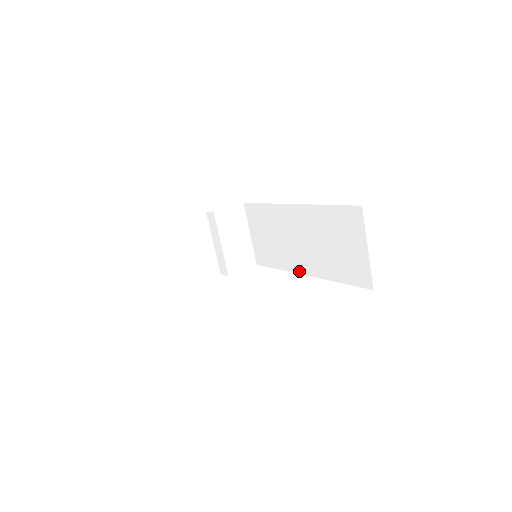
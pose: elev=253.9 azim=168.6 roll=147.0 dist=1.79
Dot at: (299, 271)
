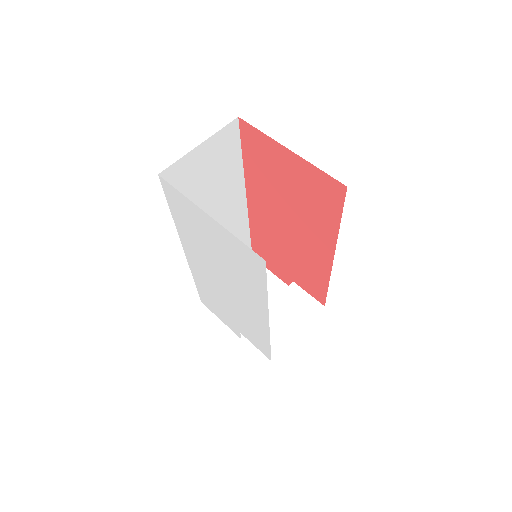
Dot at: occluded
